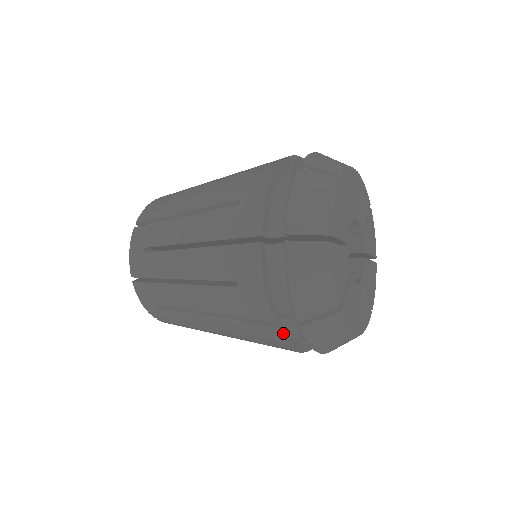
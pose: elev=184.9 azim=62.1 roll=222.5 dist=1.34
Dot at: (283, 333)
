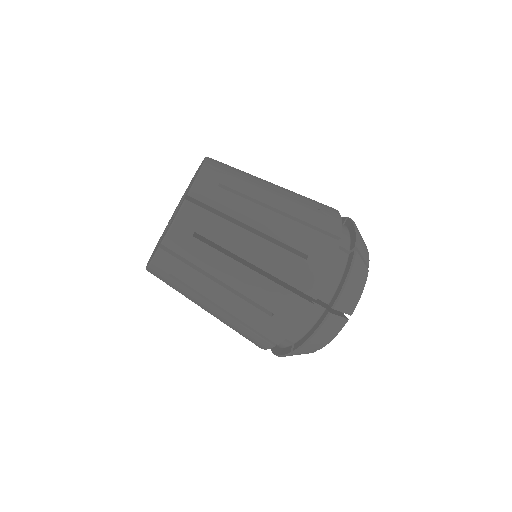
Dot at: occluded
